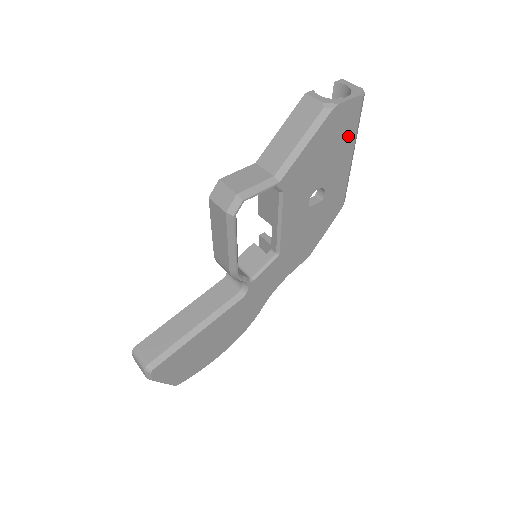
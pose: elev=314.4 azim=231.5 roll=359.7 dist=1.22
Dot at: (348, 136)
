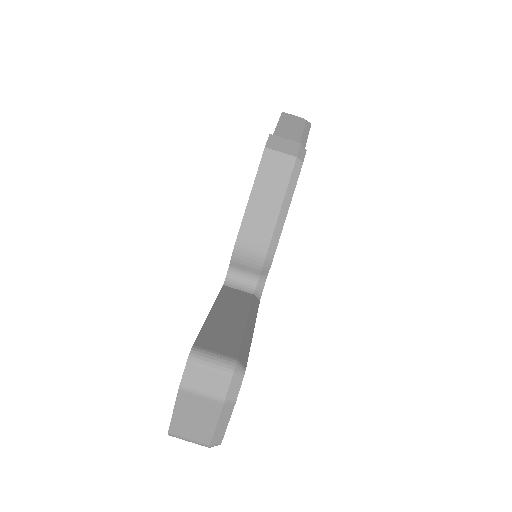
Dot at: occluded
